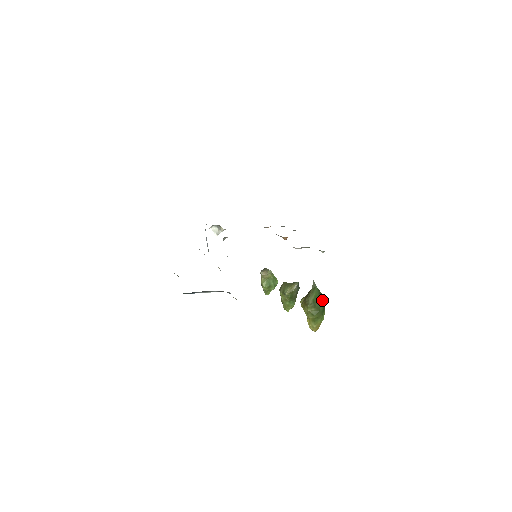
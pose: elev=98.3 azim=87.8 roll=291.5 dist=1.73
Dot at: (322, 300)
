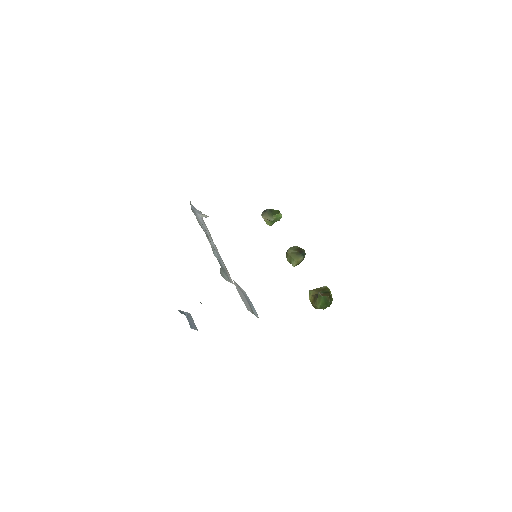
Dot at: (329, 301)
